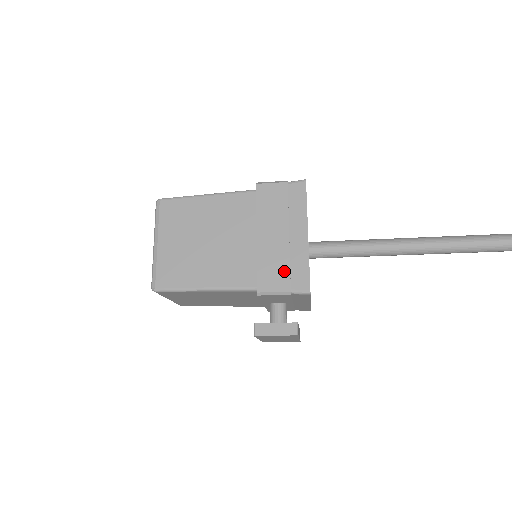
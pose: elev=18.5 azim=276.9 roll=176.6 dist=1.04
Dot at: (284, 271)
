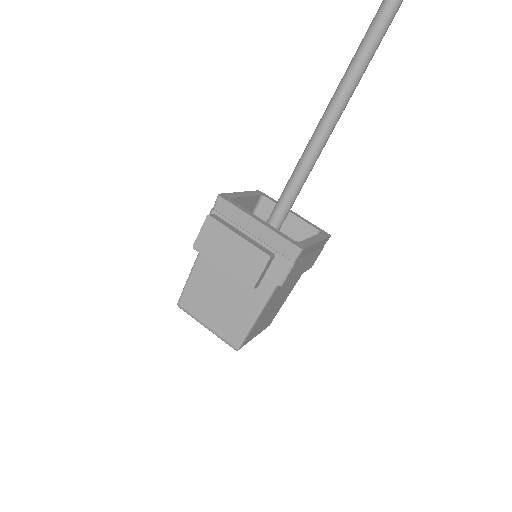
Dot at: occluded
